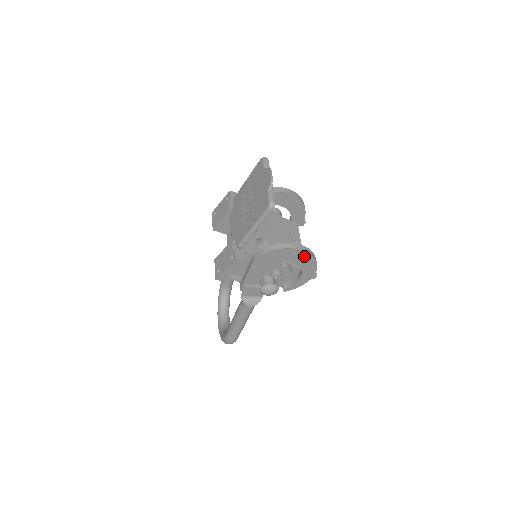
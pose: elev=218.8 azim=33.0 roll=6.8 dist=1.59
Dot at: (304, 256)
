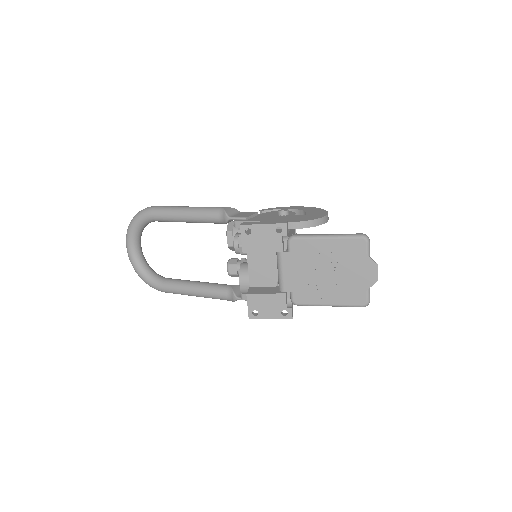
Dot at: occluded
